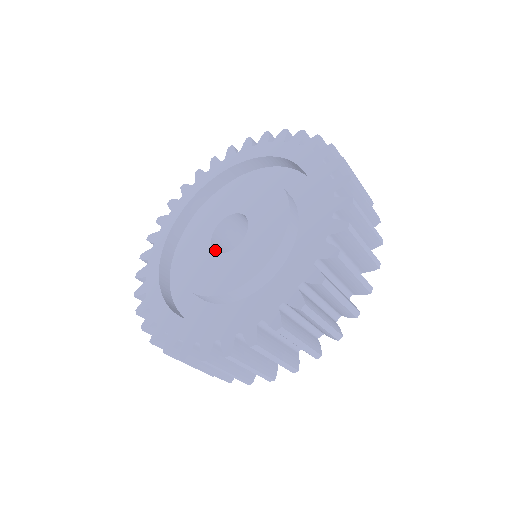
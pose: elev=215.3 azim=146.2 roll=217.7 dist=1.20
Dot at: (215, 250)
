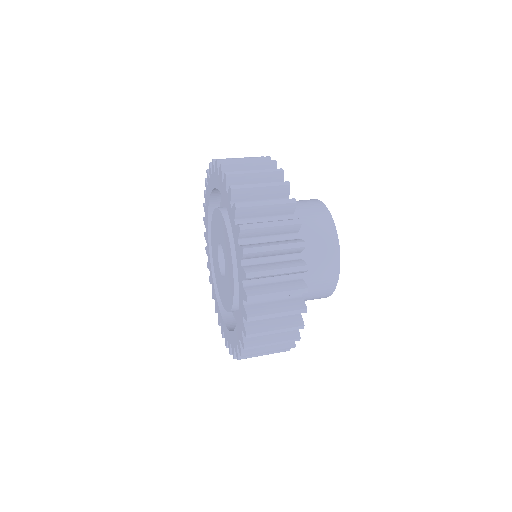
Dot at: (222, 261)
